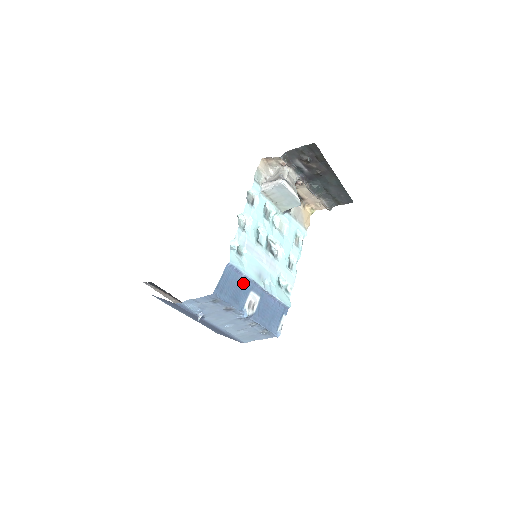
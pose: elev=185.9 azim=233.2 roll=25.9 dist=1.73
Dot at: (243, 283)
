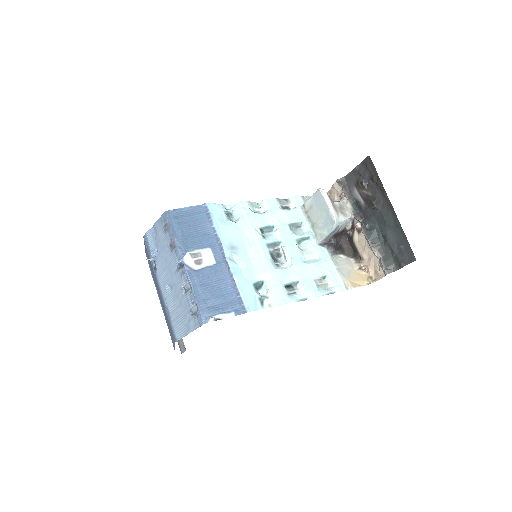
Dot at: (207, 234)
